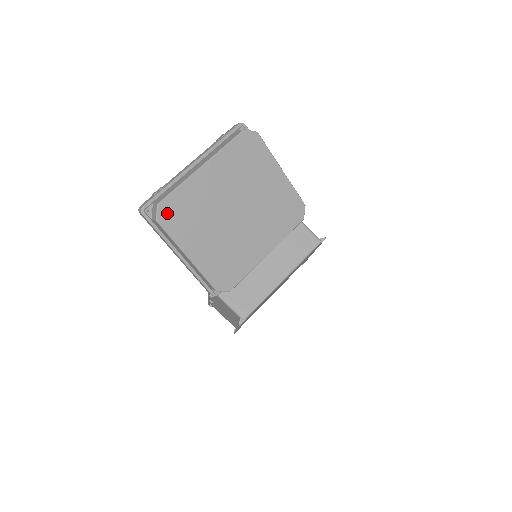
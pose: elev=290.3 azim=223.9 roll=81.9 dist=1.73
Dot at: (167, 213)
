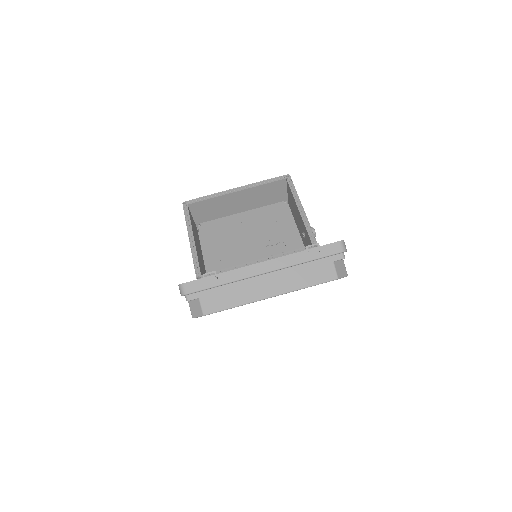
Dot at: occluded
